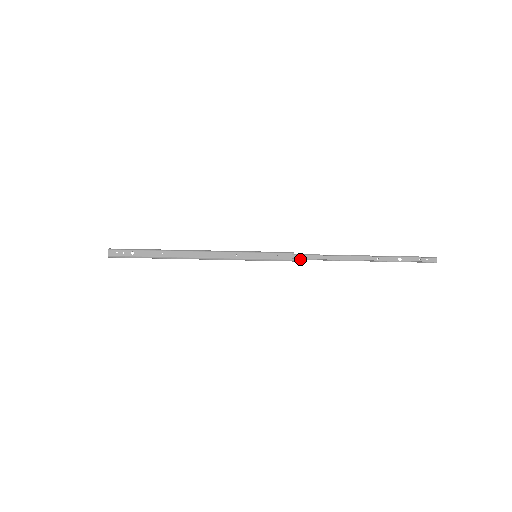
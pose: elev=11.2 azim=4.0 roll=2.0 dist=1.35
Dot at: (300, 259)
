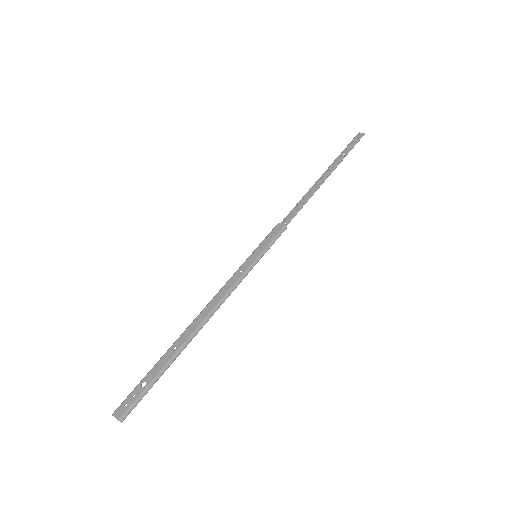
Dot at: (289, 221)
